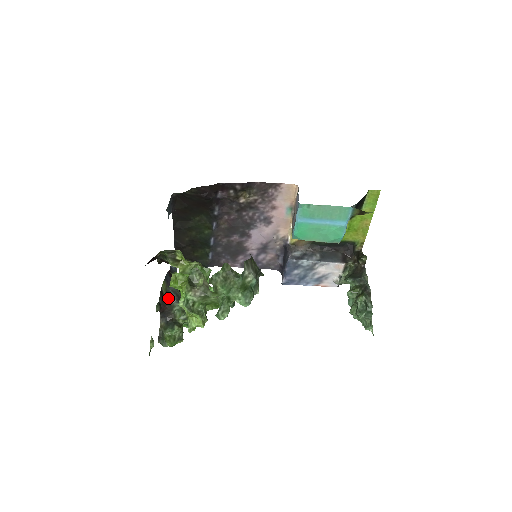
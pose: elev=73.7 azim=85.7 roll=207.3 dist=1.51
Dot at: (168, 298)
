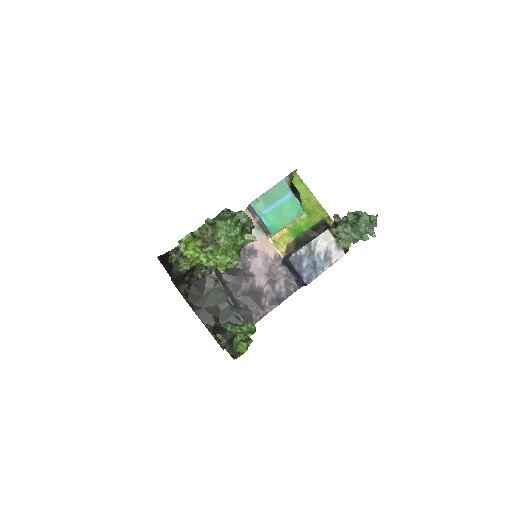
Dot at: (217, 327)
